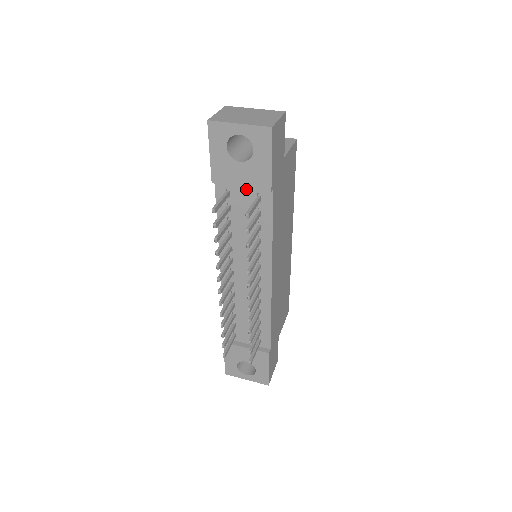
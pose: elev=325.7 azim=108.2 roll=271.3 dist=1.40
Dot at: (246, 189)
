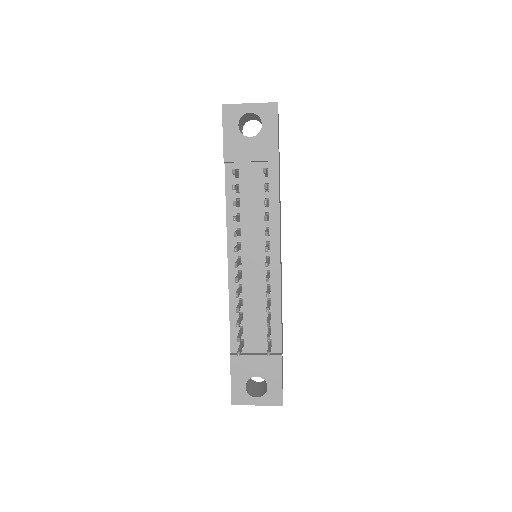
Dot at: (254, 166)
